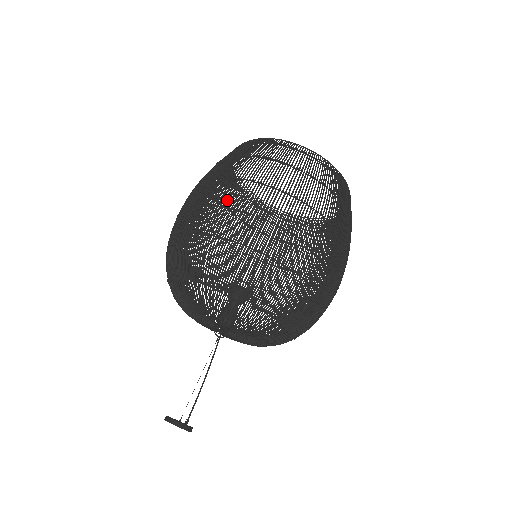
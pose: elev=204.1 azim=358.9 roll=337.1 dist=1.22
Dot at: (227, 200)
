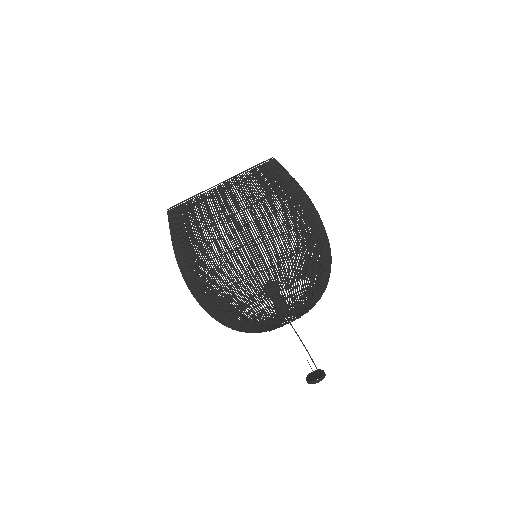
Dot at: occluded
